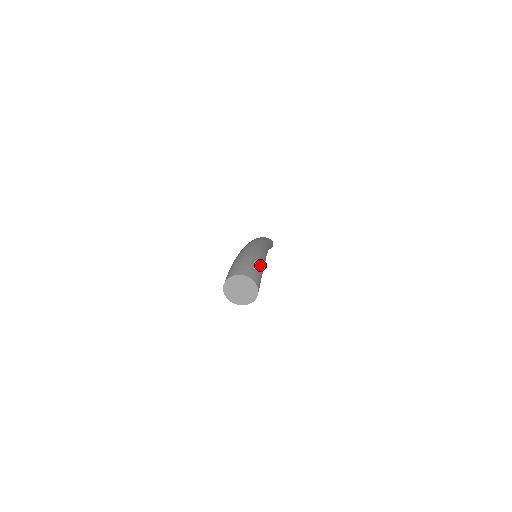
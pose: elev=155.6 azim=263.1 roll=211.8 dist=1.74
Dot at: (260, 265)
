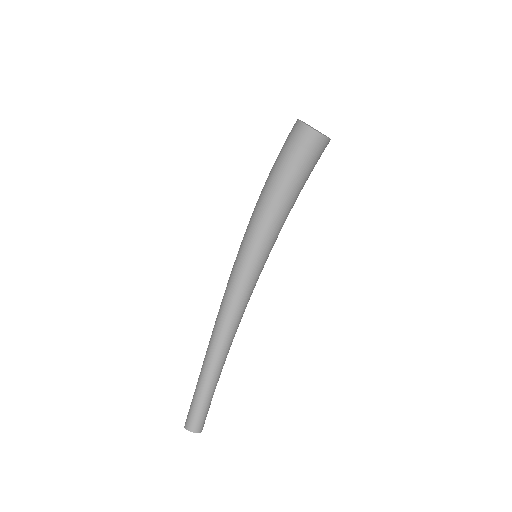
Dot at: occluded
